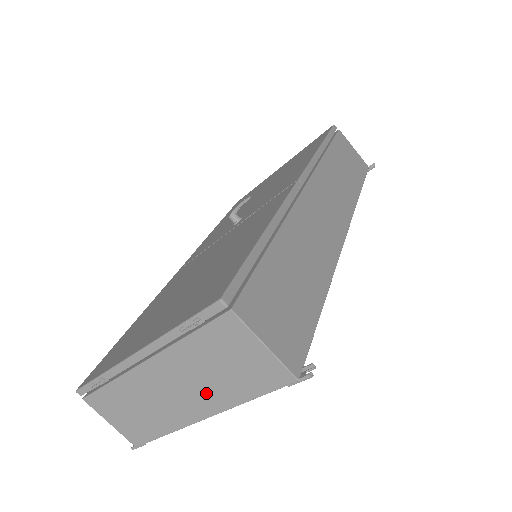
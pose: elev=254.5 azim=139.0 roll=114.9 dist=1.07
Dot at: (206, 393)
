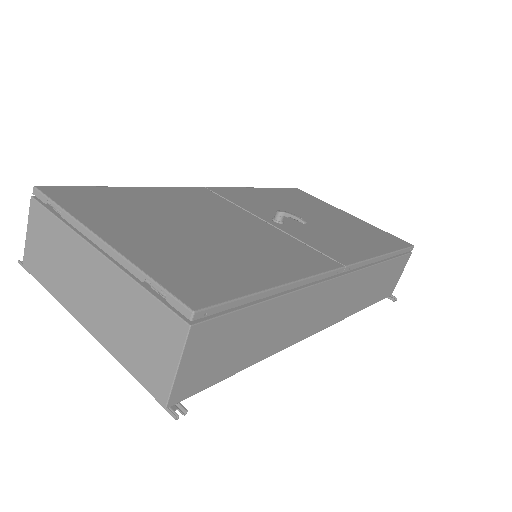
Dot at: (106, 322)
